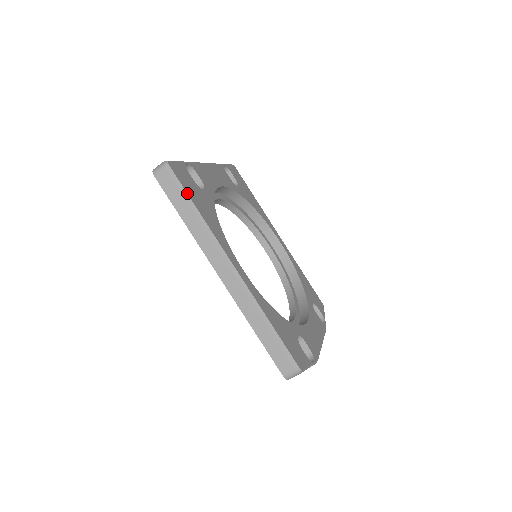
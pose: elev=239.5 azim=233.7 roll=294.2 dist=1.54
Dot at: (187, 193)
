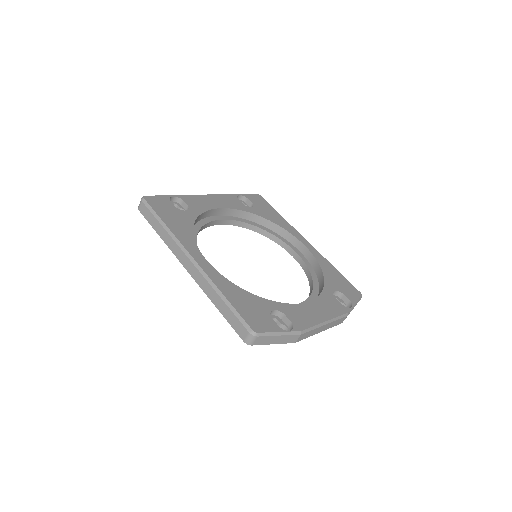
Dot at: (156, 213)
